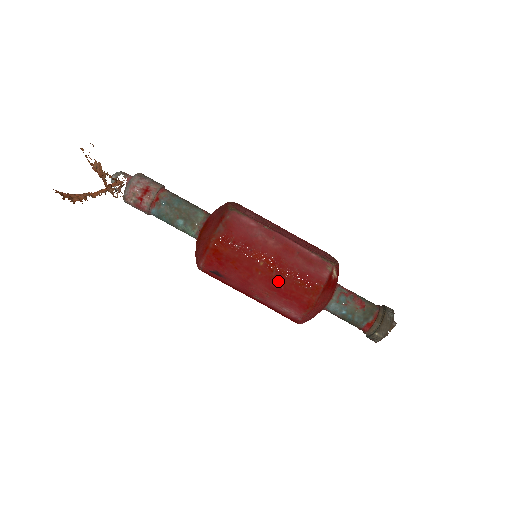
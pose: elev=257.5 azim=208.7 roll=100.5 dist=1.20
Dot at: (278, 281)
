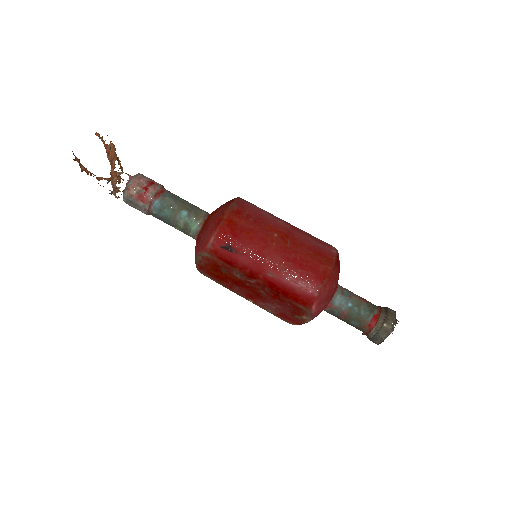
Dot at: (293, 251)
